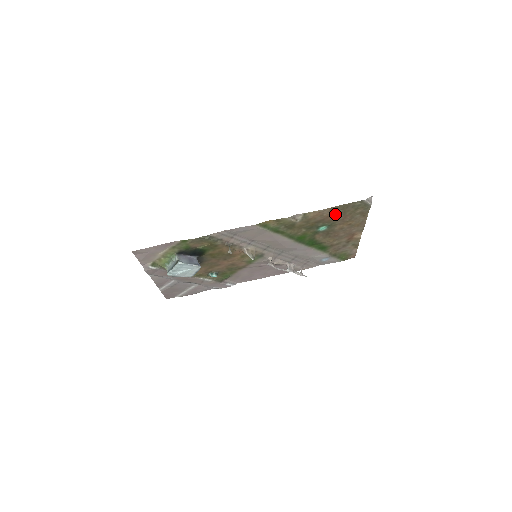
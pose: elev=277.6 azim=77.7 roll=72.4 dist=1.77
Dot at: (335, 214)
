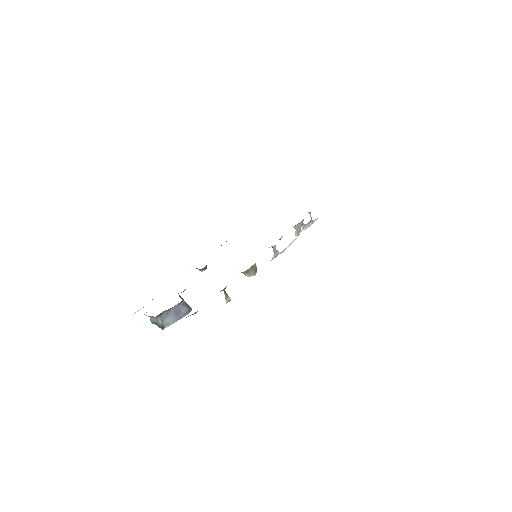
Dot at: occluded
